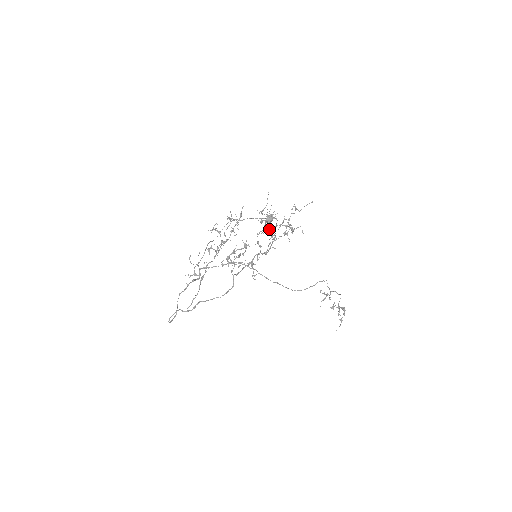
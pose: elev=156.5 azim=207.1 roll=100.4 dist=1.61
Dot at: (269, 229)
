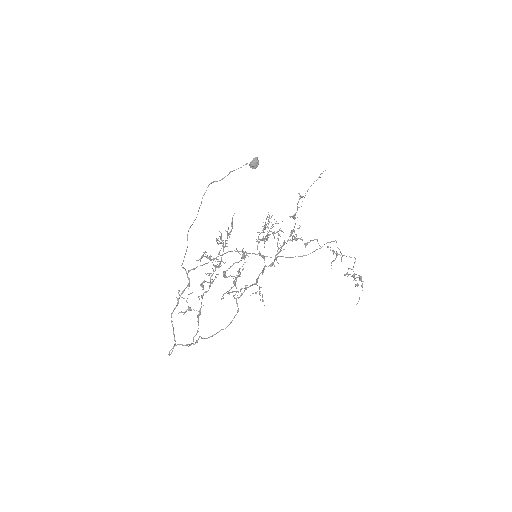
Dot at: (268, 223)
